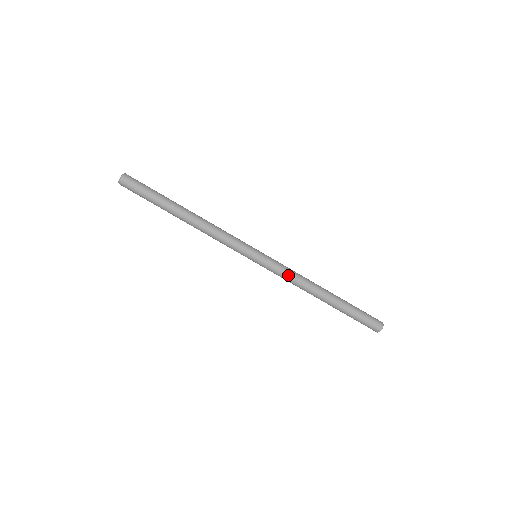
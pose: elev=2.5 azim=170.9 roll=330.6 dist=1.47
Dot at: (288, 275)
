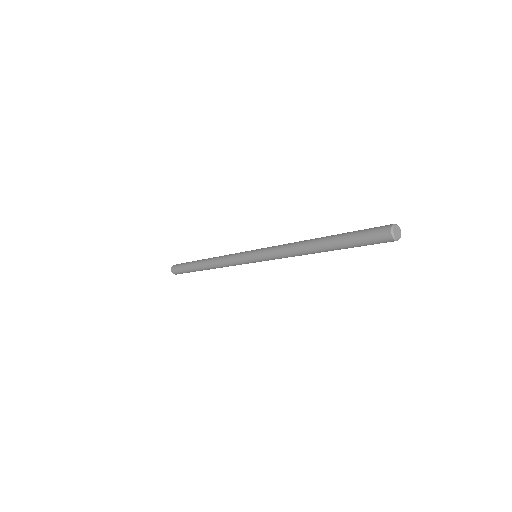
Dot at: (278, 251)
